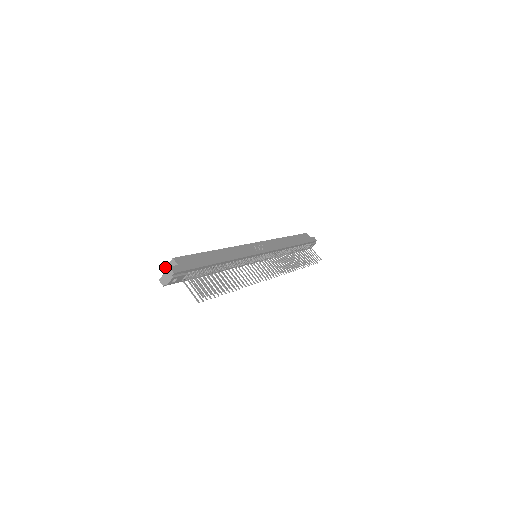
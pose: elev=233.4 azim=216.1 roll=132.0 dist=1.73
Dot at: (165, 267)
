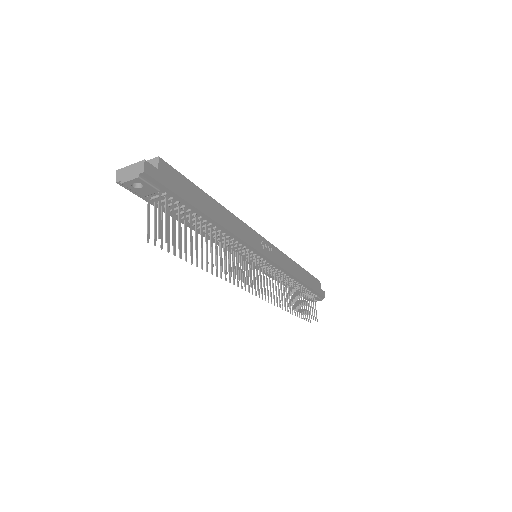
Dot at: occluded
